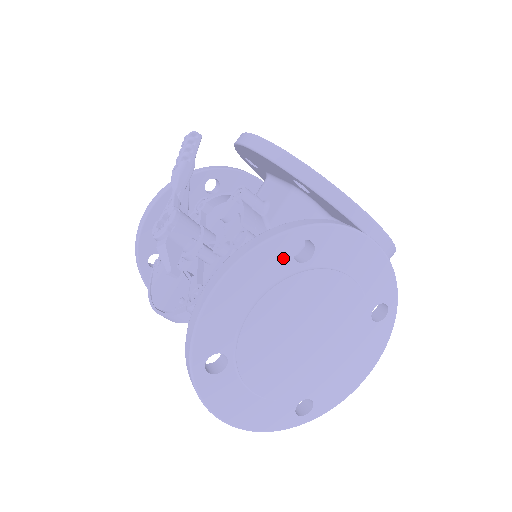
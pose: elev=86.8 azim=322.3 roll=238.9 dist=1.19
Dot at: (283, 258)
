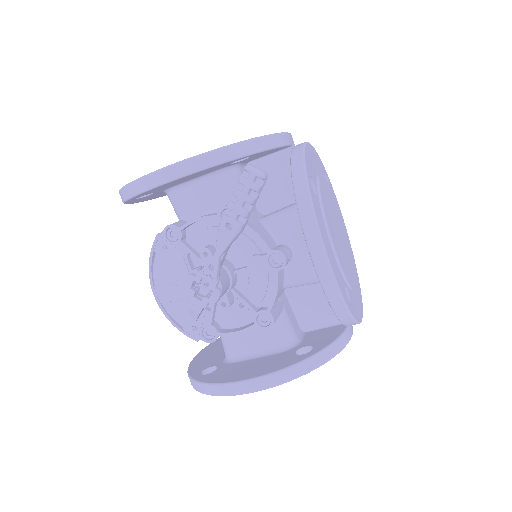
Dot at: occluded
